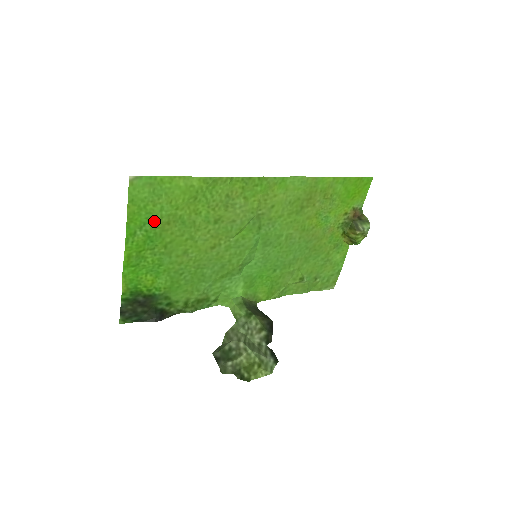
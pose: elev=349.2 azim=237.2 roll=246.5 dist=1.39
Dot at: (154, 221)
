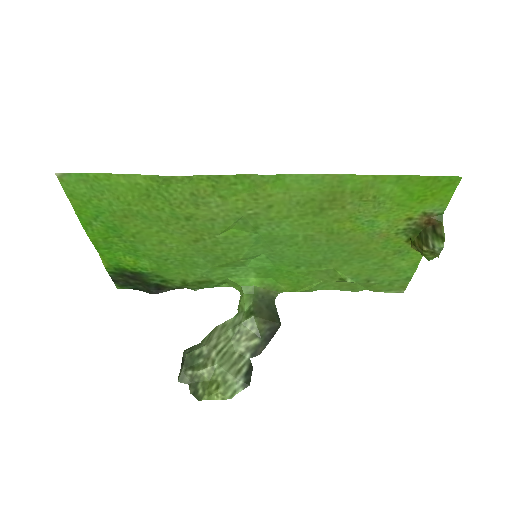
Dot at: (107, 214)
